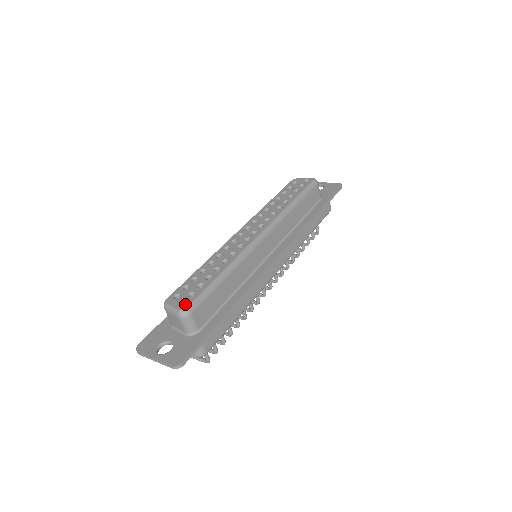
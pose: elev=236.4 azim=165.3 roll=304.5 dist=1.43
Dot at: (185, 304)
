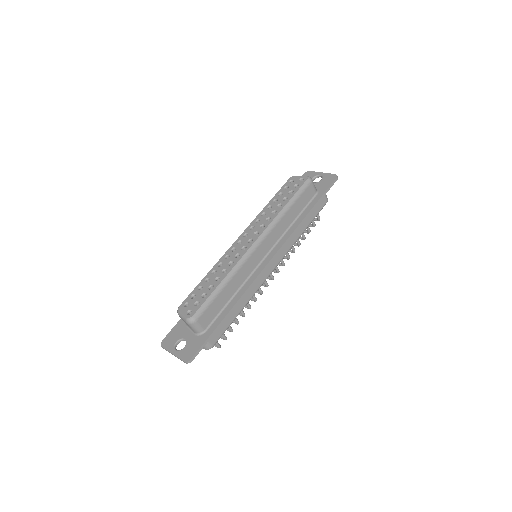
Dot at: (191, 313)
